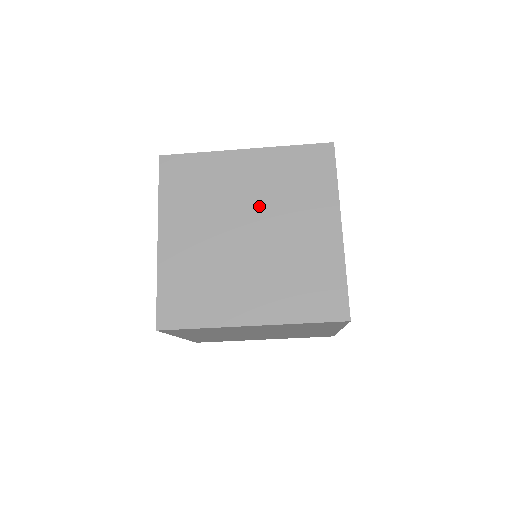
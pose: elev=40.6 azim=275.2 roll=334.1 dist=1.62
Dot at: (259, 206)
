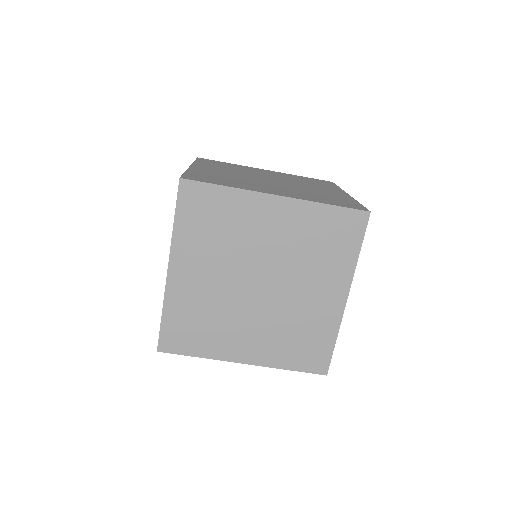
Dot at: (276, 261)
